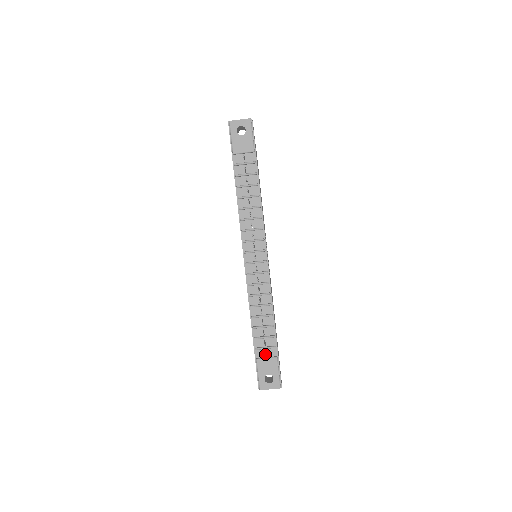
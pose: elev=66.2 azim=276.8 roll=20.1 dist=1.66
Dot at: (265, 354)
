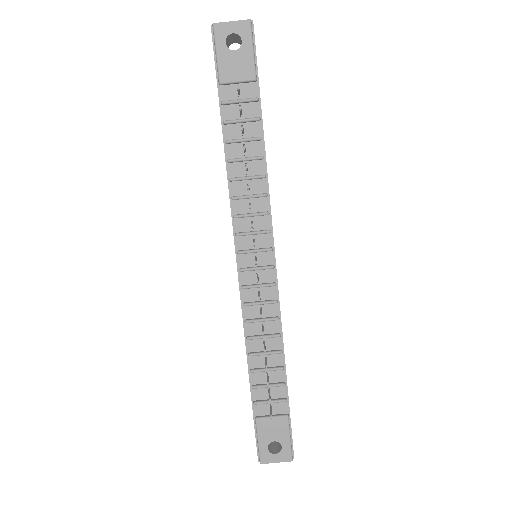
Dot at: (270, 414)
